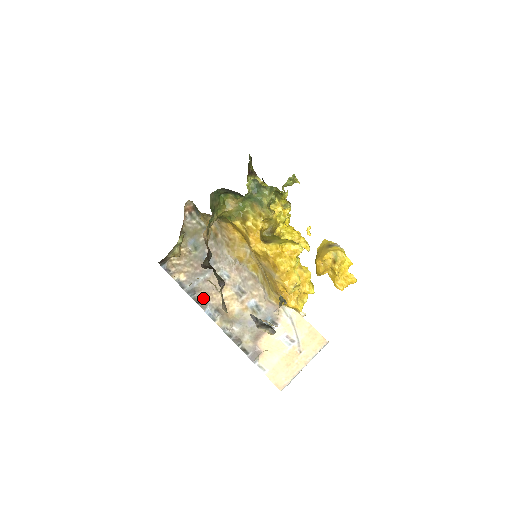
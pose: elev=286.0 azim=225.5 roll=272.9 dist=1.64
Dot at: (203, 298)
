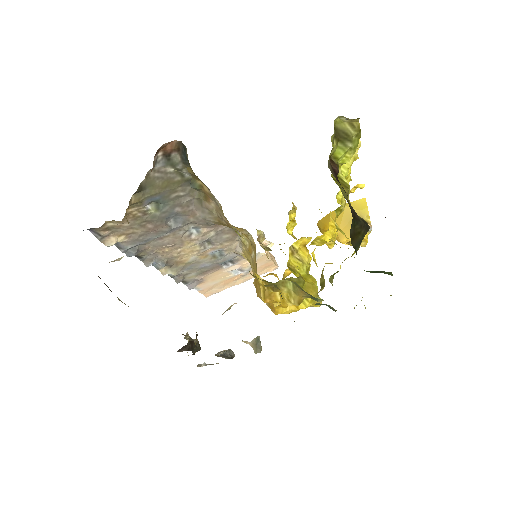
Dot at: (149, 254)
